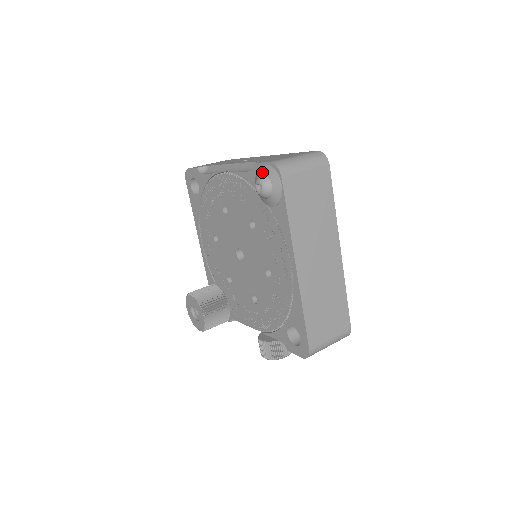
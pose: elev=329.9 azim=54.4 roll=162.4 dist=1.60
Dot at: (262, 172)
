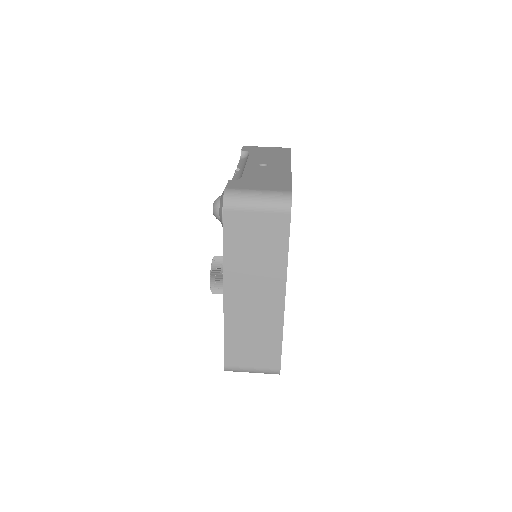
Dot at: occluded
